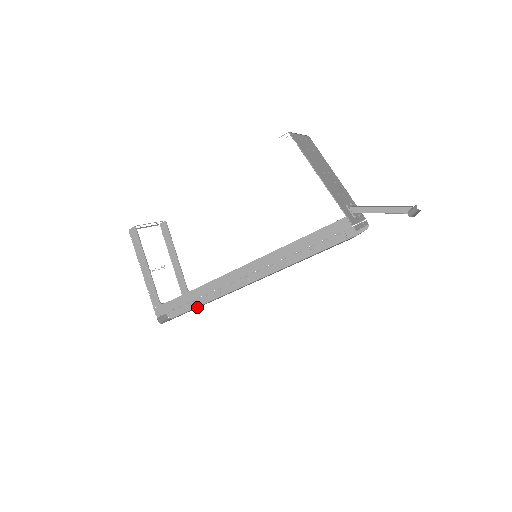
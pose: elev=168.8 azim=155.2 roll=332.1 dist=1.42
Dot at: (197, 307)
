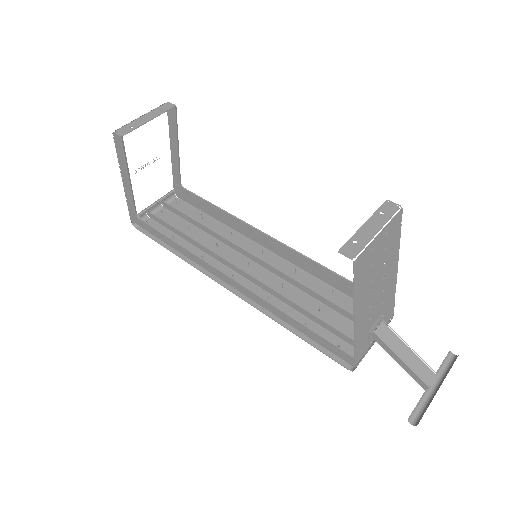
Dot at: (176, 240)
